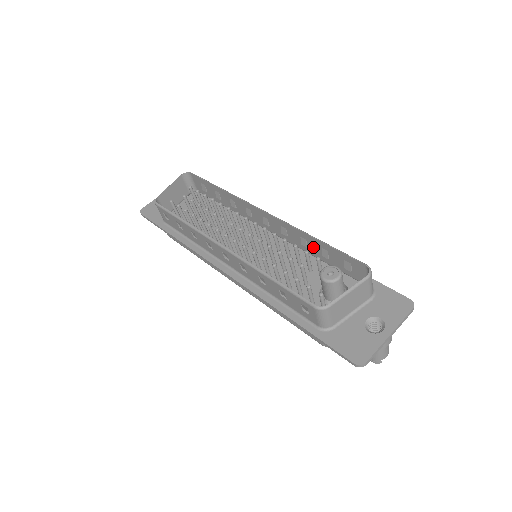
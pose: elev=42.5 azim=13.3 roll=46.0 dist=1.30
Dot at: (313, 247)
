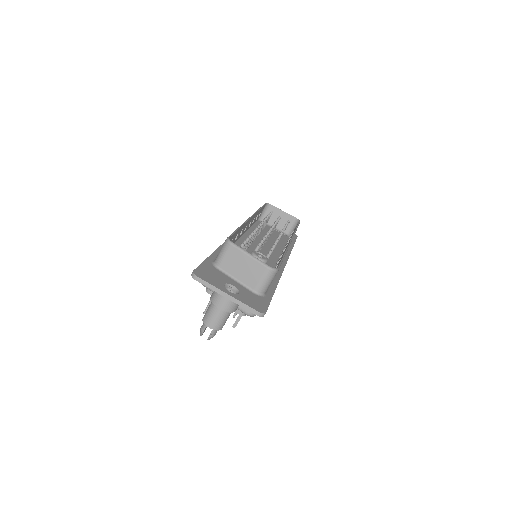
Dot at: occluded
